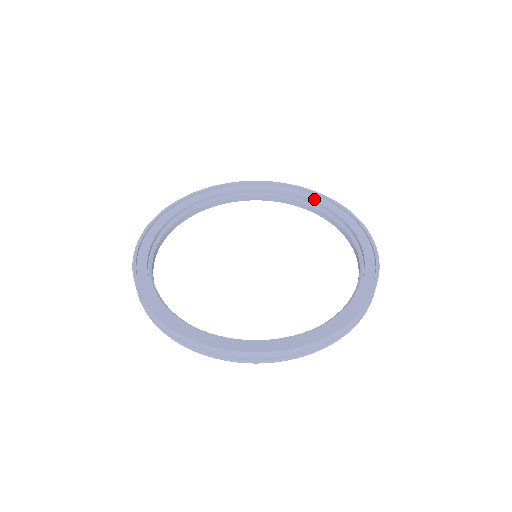
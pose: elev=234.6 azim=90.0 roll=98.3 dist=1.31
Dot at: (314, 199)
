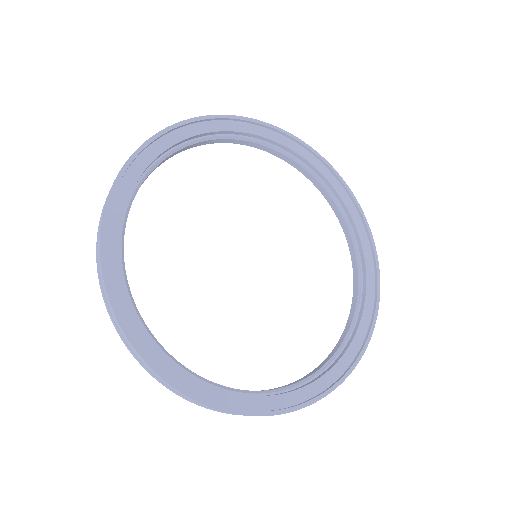
Dot at: (352, 212)
